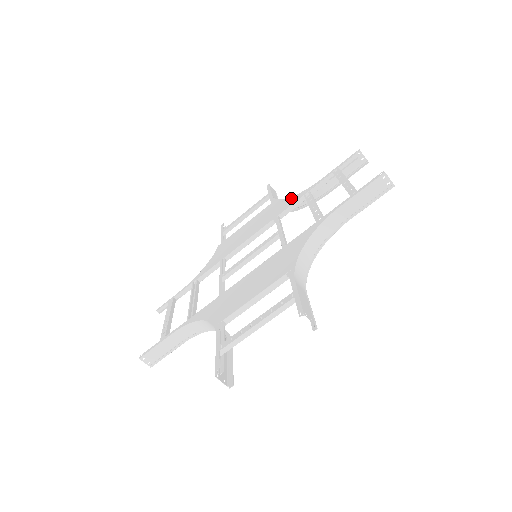
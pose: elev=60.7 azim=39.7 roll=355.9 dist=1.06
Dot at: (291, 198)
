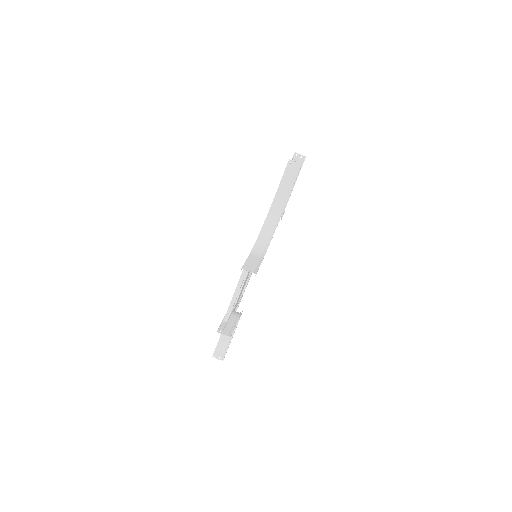
Dot at: occluded
